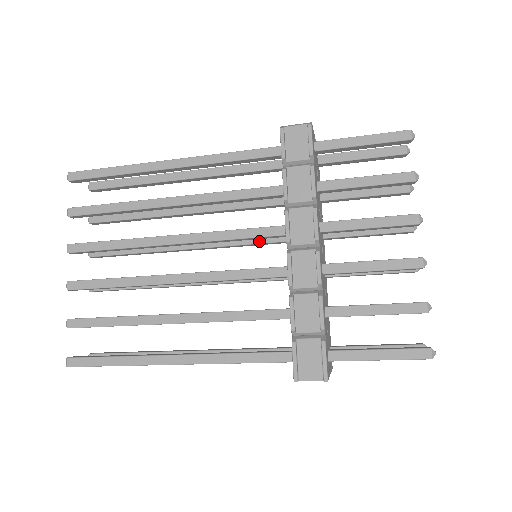
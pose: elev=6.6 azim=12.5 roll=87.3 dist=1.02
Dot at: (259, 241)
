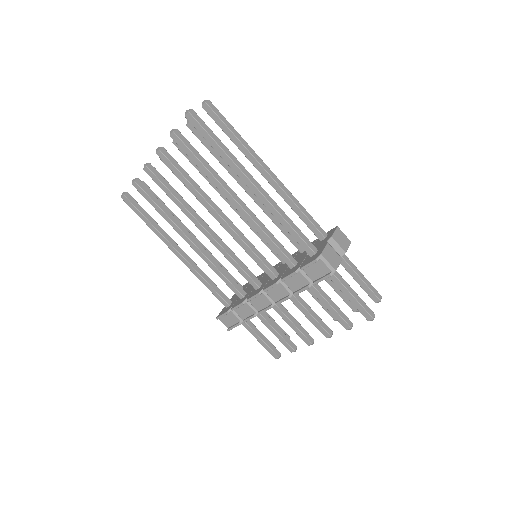
Dot at: (268, 246)
